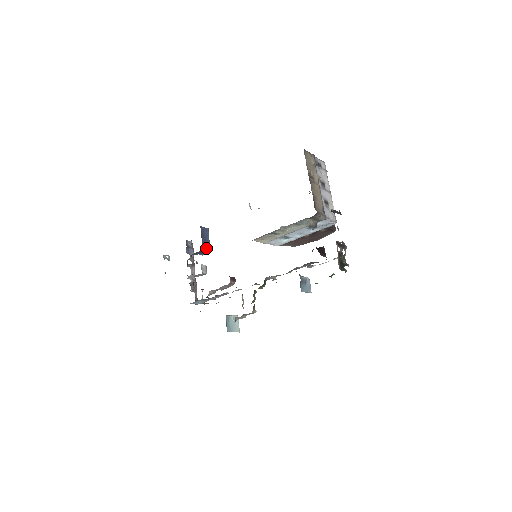
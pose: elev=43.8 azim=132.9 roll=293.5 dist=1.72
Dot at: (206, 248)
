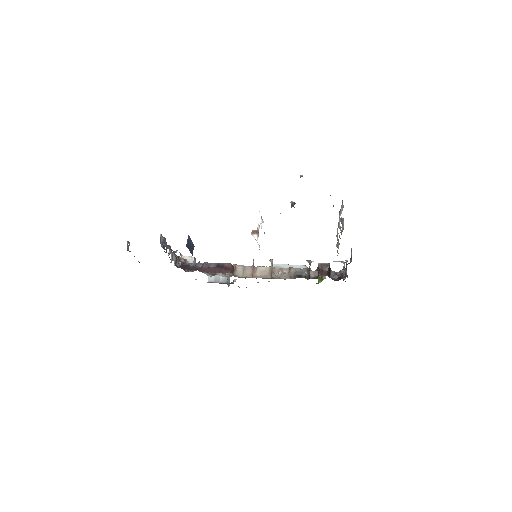
Dot at: occluded
